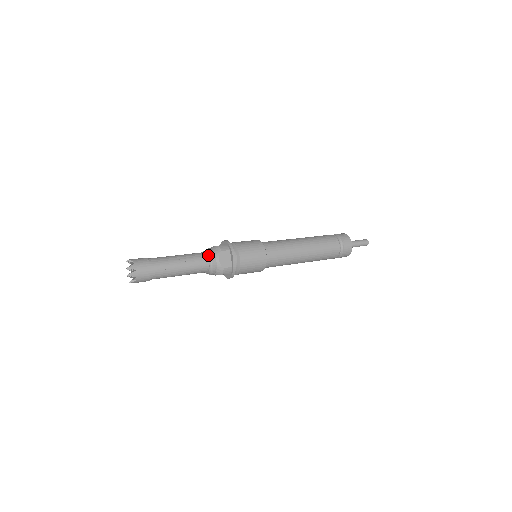
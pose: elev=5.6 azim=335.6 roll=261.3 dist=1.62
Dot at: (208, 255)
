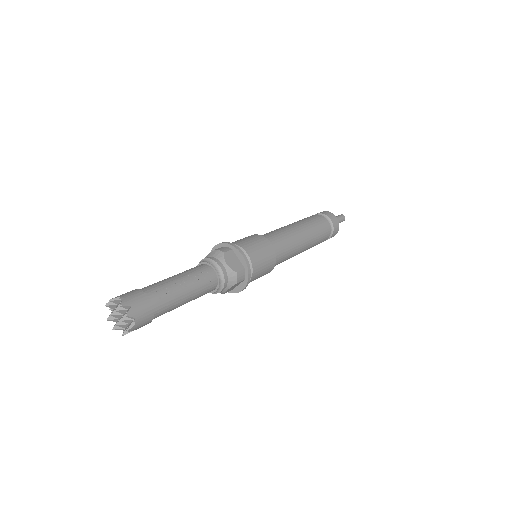
Dot at: (210, 263)
